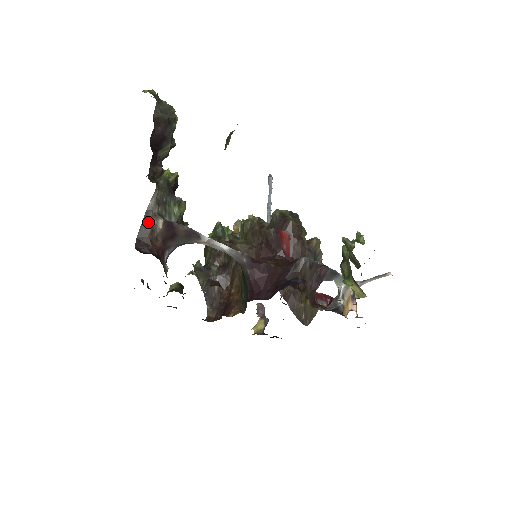
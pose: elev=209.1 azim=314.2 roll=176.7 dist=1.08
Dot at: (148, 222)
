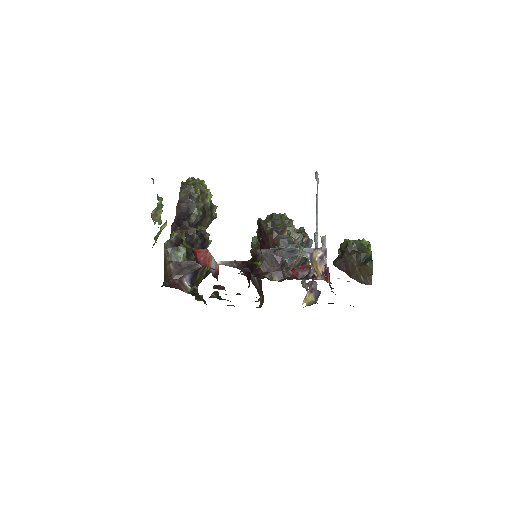
Dot at: (166, 268)
